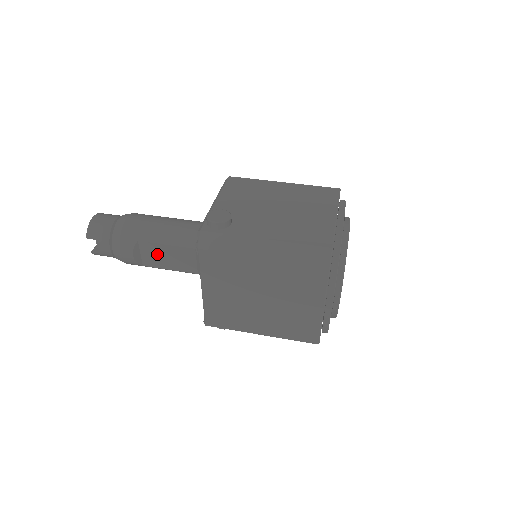
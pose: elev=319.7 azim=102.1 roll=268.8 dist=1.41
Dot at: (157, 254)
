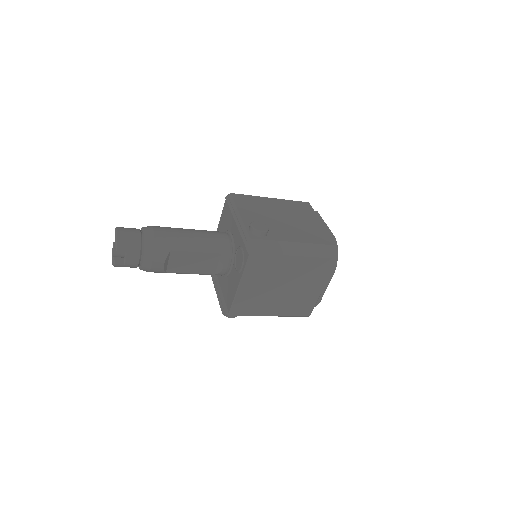
Dot at: (184, 261)
